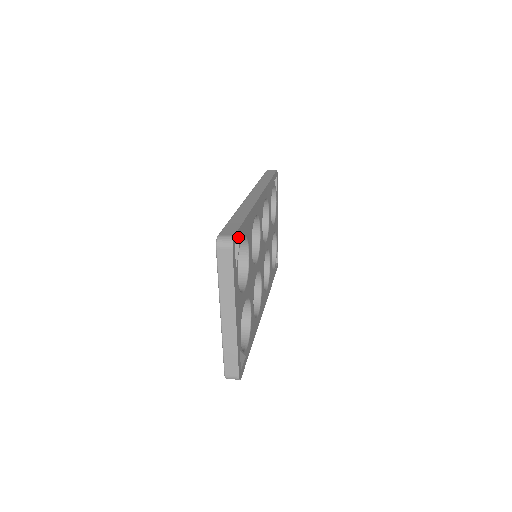
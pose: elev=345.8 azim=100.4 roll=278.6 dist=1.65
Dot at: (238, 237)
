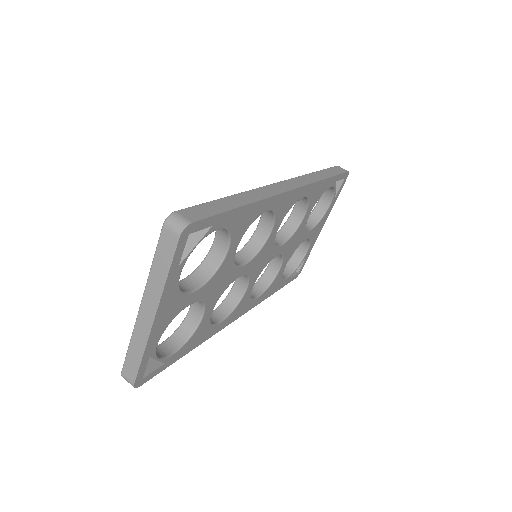
Dot at: (204, 226)
